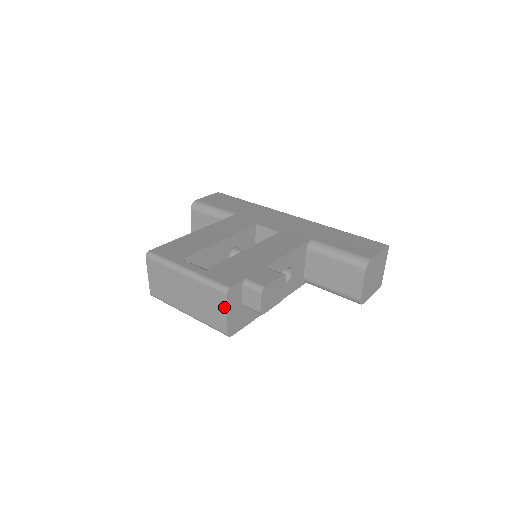
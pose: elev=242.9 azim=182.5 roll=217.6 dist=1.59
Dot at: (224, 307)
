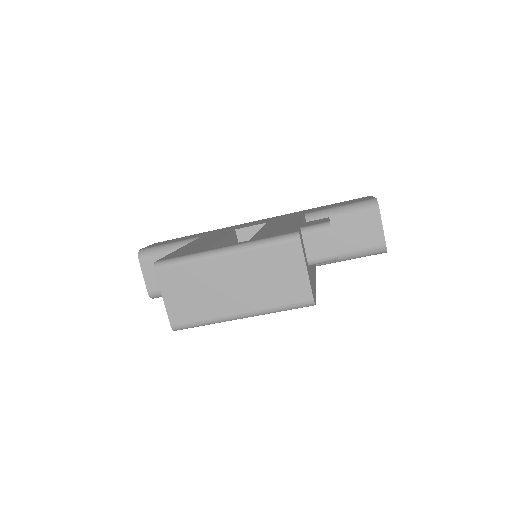
Dot at: (300, 261)
